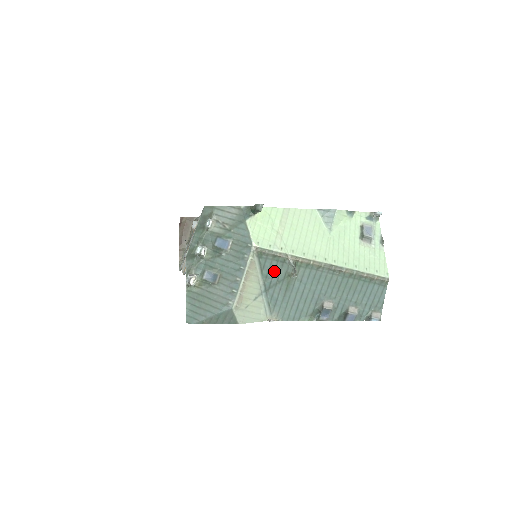
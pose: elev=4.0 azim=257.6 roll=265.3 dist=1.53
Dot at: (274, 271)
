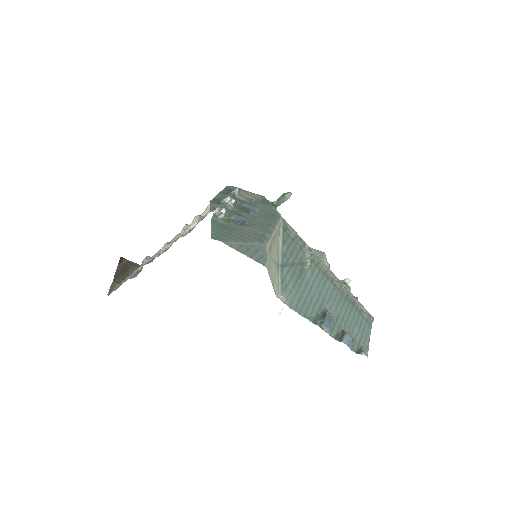
Dot at: (292, 251)
